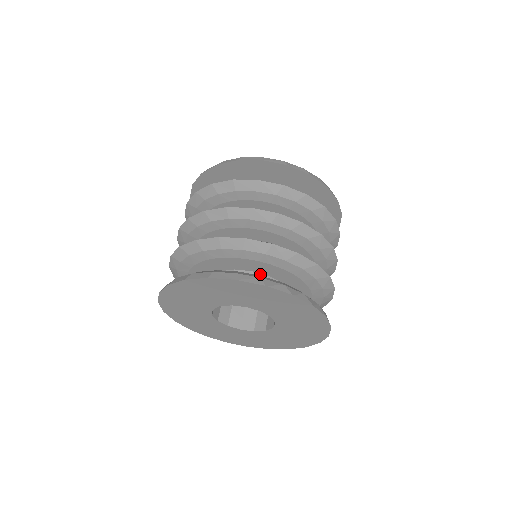
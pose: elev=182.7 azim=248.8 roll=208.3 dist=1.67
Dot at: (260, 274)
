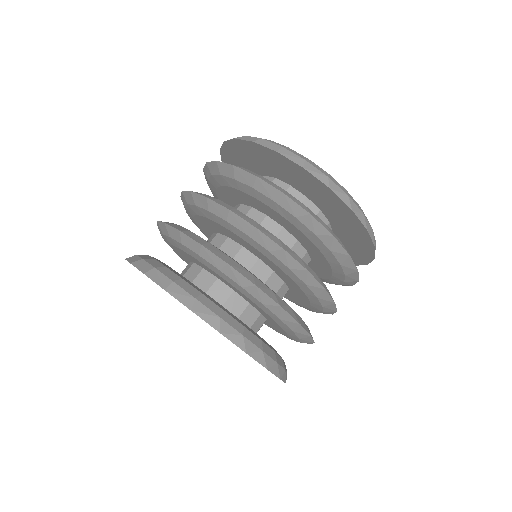
Dot at: (226, 285)
